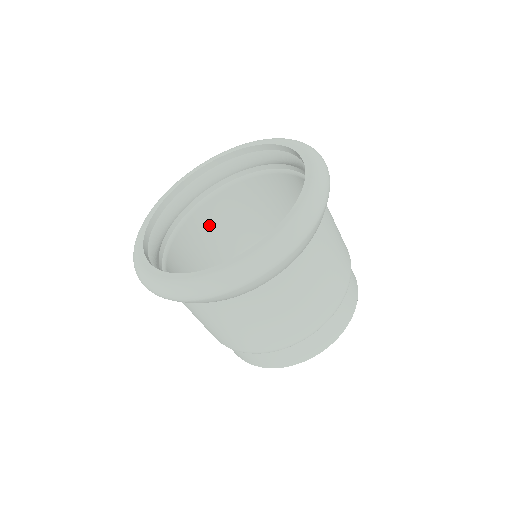
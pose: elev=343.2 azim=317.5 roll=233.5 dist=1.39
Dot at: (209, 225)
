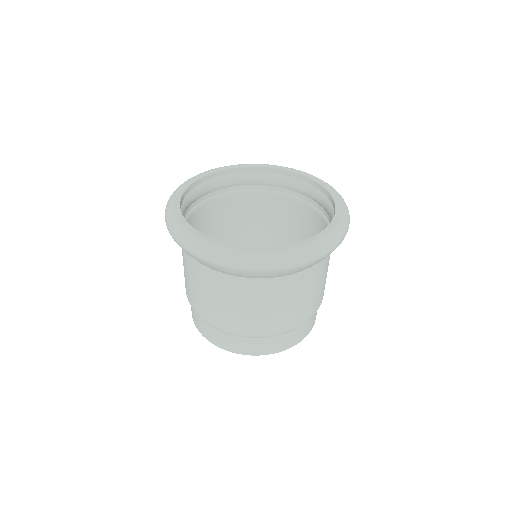
Dot at: (265, 210)
